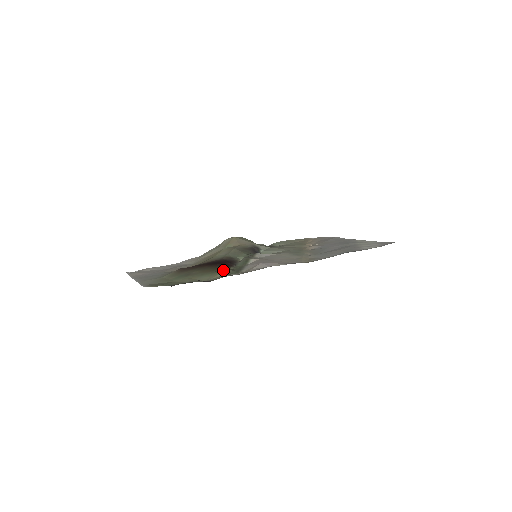
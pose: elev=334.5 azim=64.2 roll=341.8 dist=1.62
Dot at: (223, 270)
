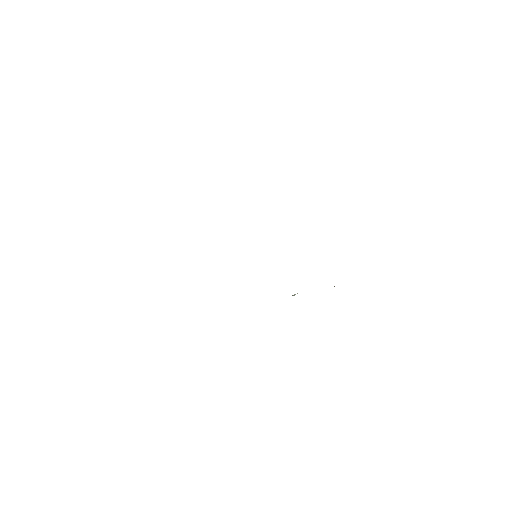
Dot at: occluded
